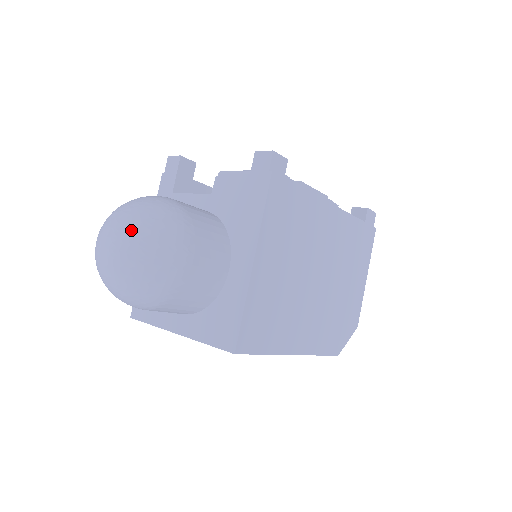
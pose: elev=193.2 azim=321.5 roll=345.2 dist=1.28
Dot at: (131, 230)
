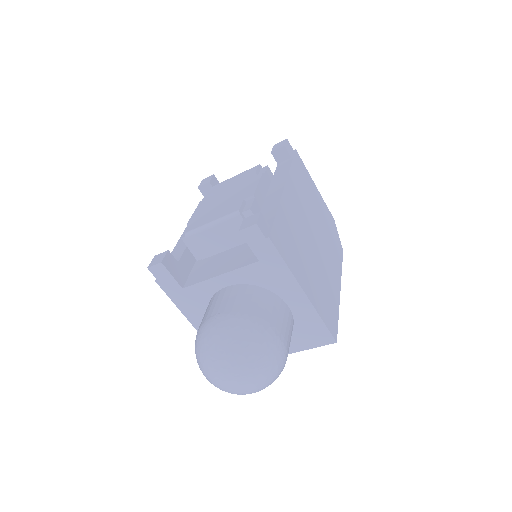
Dot at: (244, 367)
